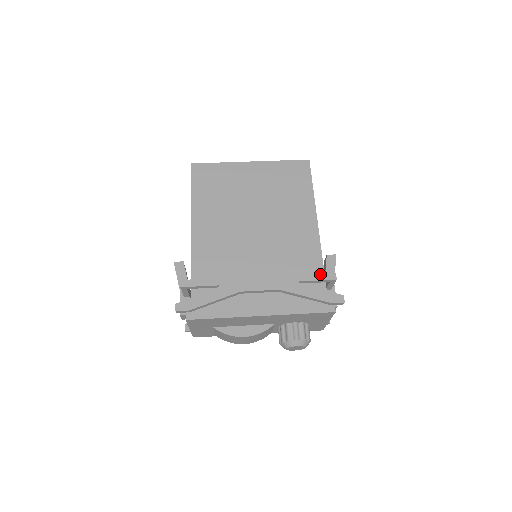
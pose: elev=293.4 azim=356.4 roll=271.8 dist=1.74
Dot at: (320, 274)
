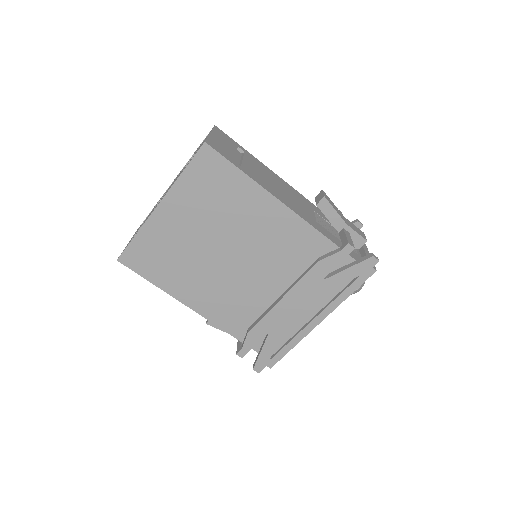
Dot at: (336, 257)
